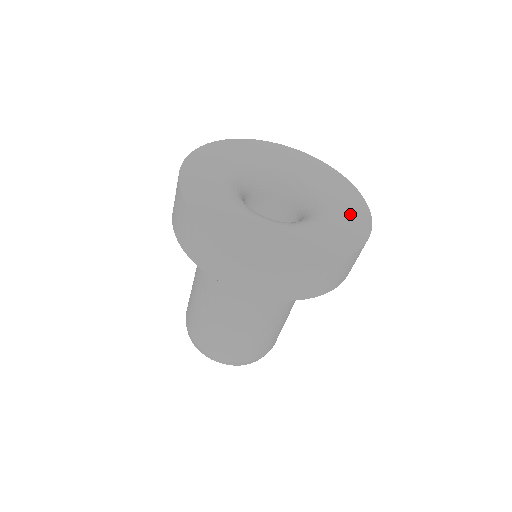
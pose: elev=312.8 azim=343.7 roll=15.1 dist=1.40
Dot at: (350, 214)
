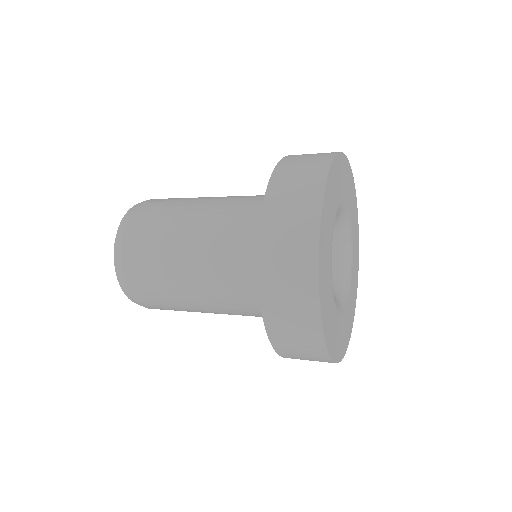
Dot at: (354, 291)
